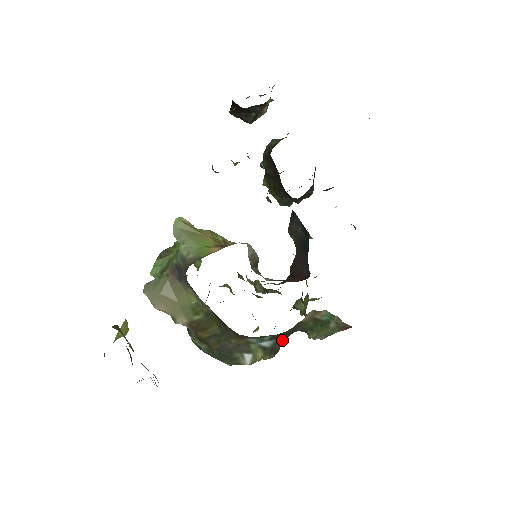
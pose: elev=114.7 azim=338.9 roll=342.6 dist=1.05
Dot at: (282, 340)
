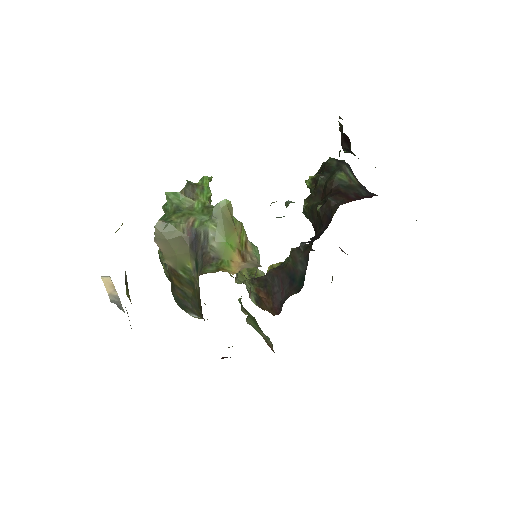
Dot at: occluded
